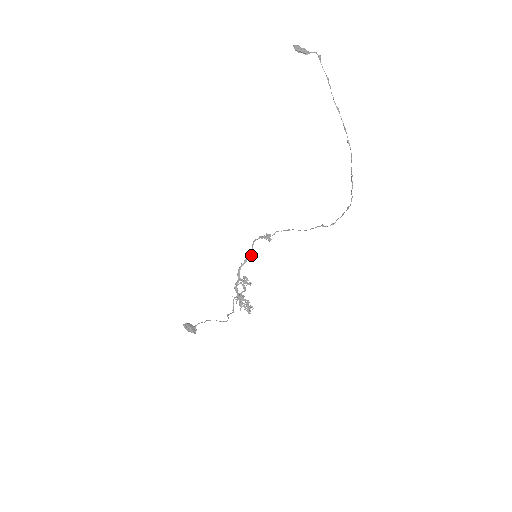
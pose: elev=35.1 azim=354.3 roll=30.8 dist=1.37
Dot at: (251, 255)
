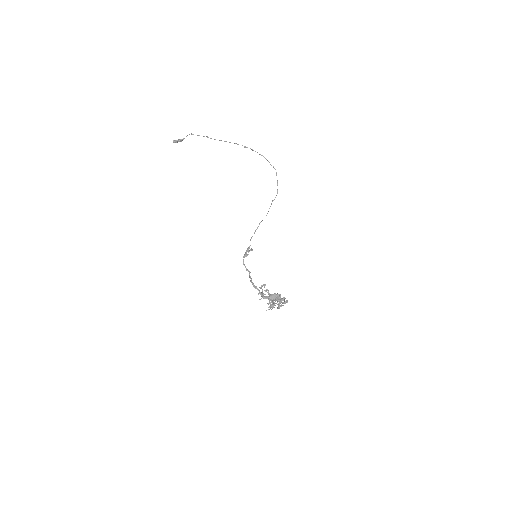
Dot at: (250, 272)
